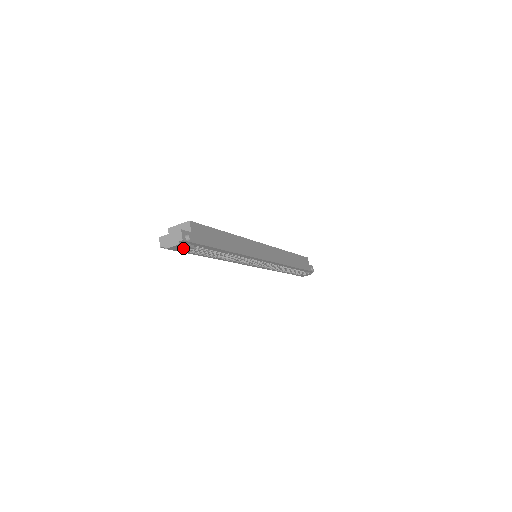
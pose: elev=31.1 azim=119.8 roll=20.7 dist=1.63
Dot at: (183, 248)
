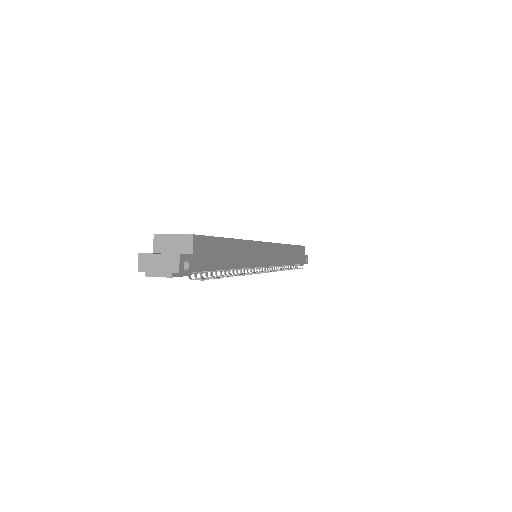
Dot at: occluded
